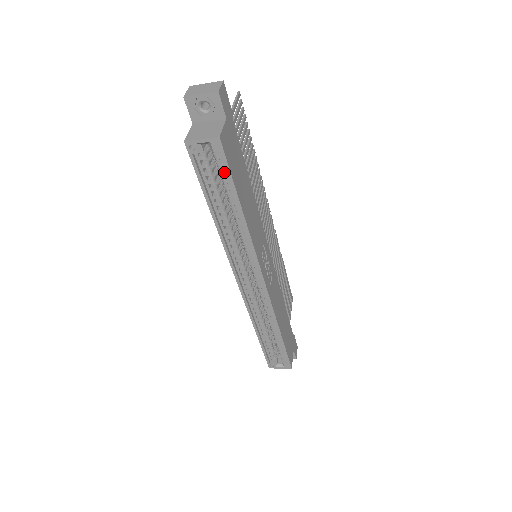
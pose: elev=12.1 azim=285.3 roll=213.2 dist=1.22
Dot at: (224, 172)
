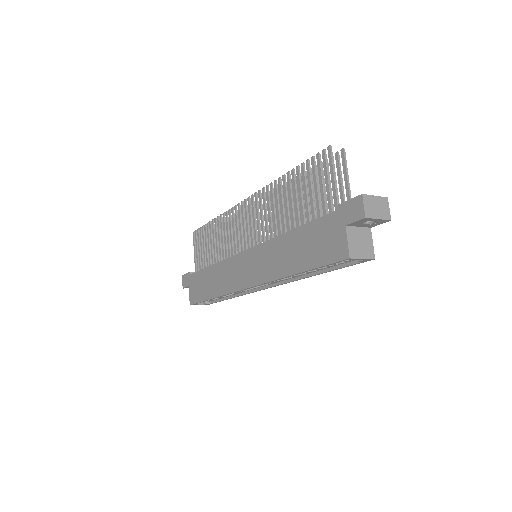
Dot at: (342, 263)
